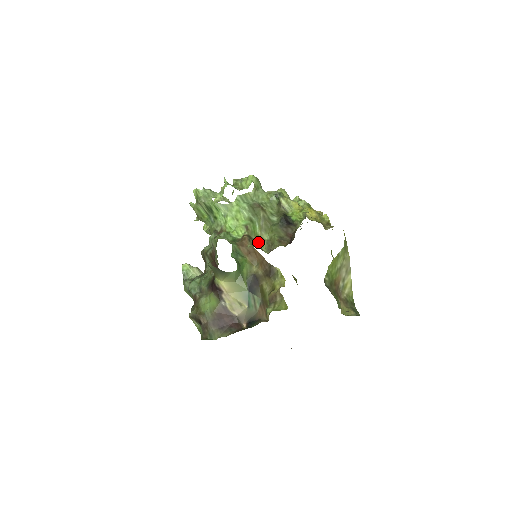
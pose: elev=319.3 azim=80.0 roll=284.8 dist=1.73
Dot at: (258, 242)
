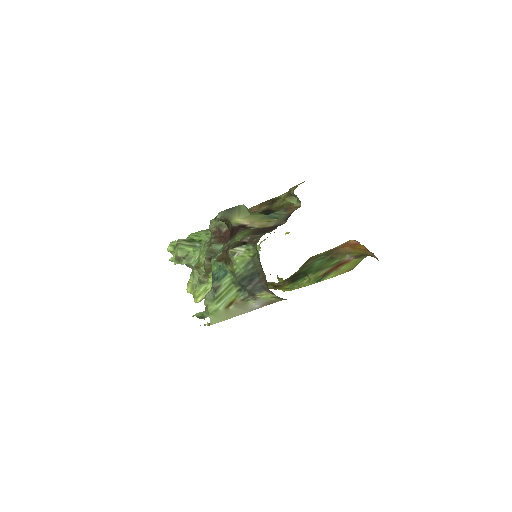
Dot at: occluded
